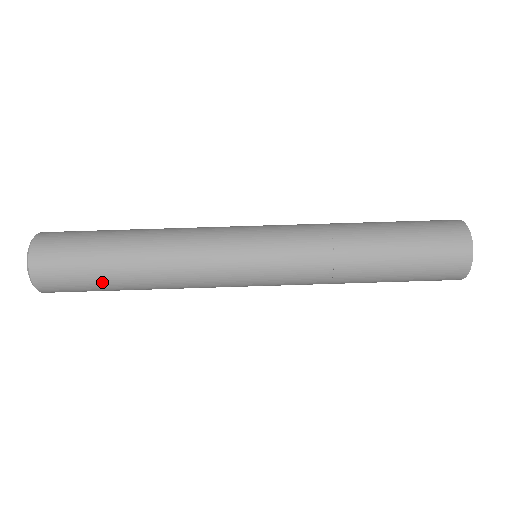
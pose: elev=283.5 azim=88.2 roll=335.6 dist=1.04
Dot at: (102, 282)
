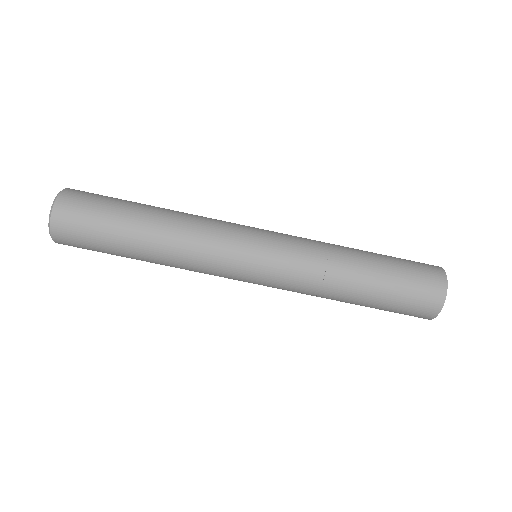
Dot at: (114, 239)
